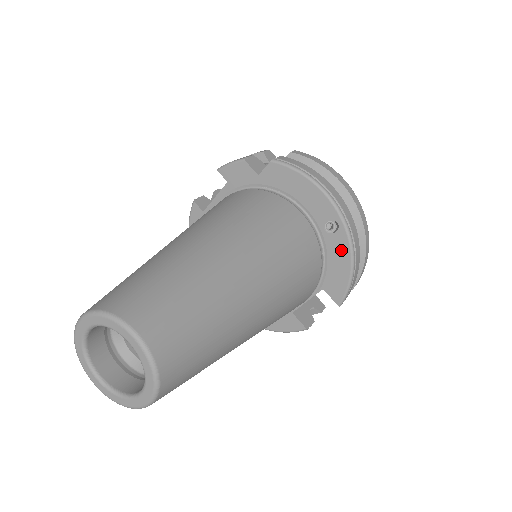
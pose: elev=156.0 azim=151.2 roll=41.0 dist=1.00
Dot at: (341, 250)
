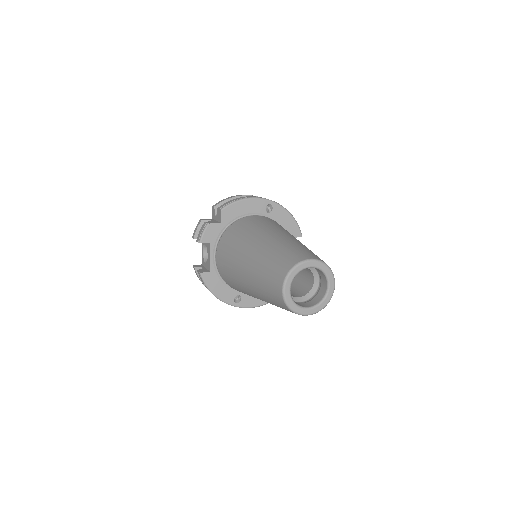
Dot at: (281, 213)
